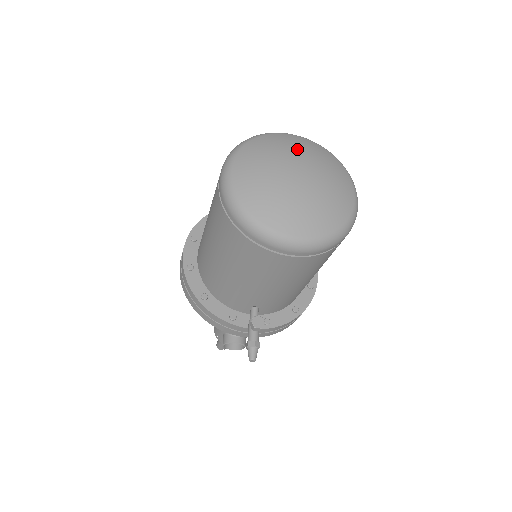
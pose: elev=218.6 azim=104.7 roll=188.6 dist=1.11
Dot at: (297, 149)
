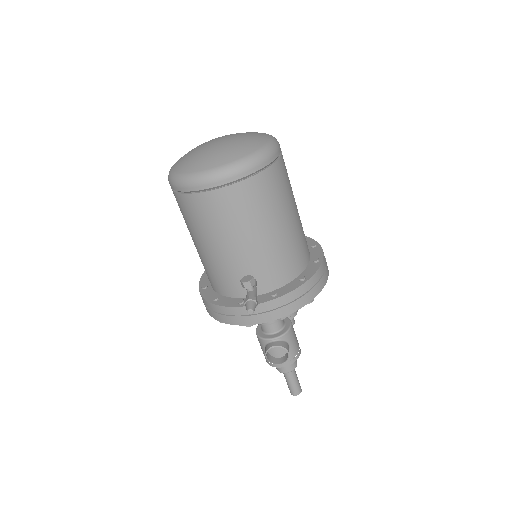
Dot at: occluded
